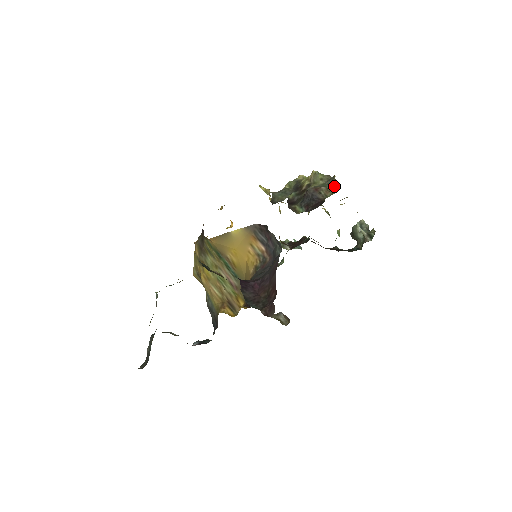
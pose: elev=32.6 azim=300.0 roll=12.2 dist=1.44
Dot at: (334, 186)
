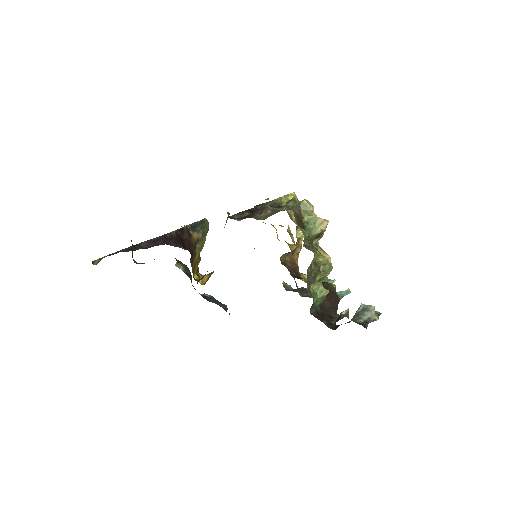
Dot at: (271, 214)
